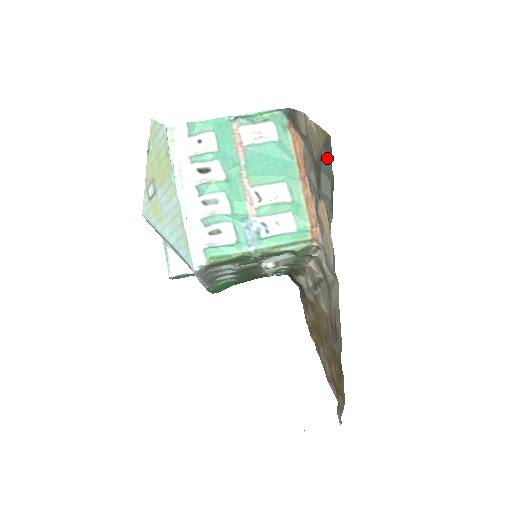
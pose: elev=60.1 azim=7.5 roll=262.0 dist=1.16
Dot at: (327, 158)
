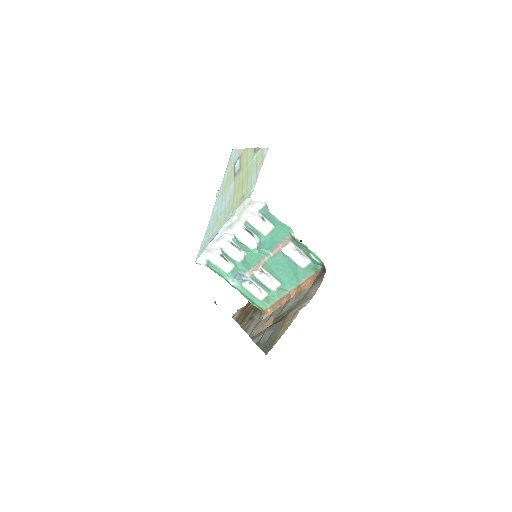
Dot at: (272, 341)
